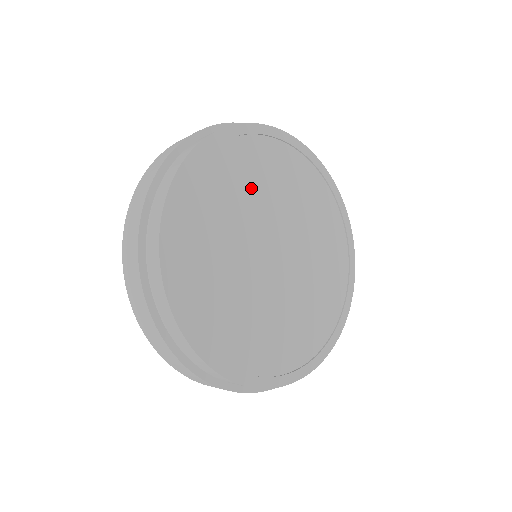
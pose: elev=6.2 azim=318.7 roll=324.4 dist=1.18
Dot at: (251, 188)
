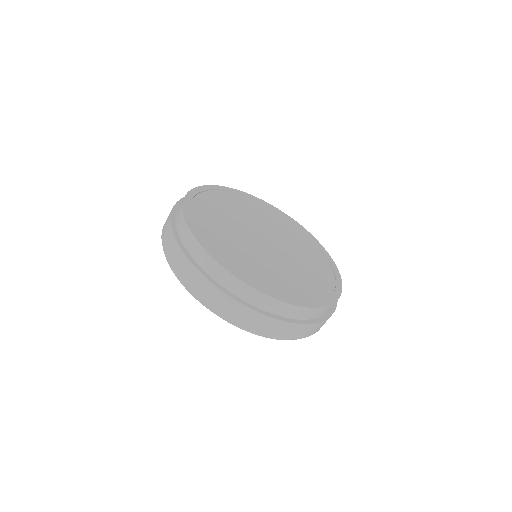
Dot at: (229, 212)
